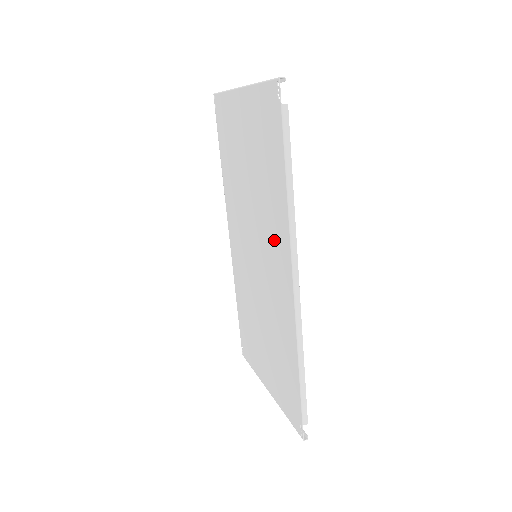
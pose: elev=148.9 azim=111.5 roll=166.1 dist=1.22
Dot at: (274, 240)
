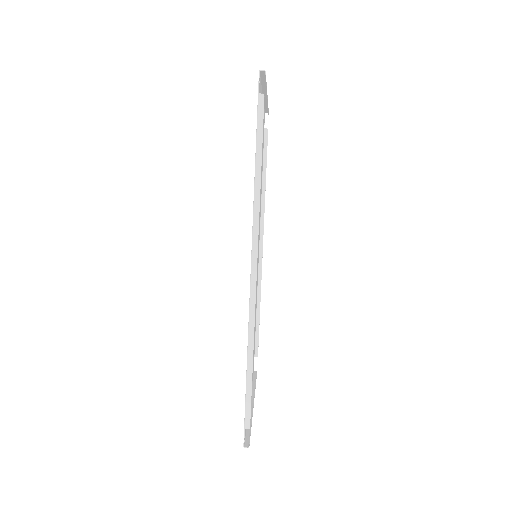
Dot at: occluded
